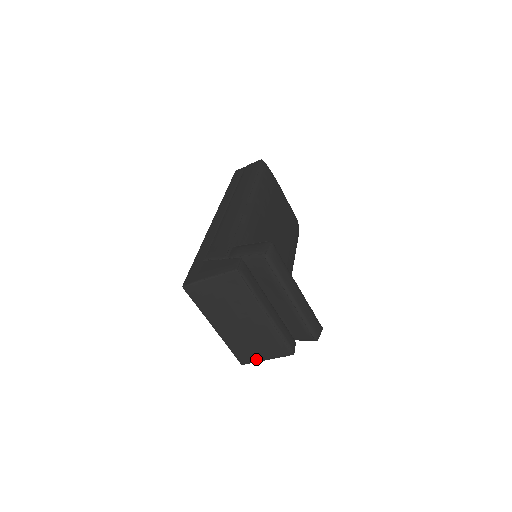
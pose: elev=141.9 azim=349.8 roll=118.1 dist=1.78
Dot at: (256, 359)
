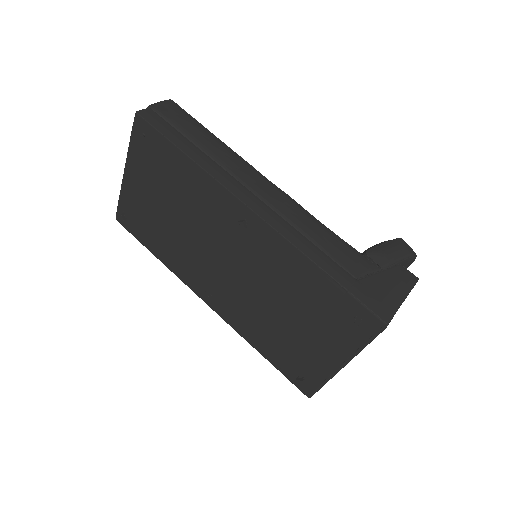
Dot at: occluded
